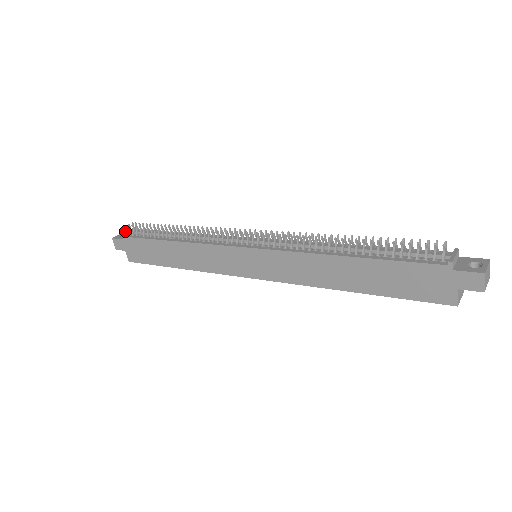
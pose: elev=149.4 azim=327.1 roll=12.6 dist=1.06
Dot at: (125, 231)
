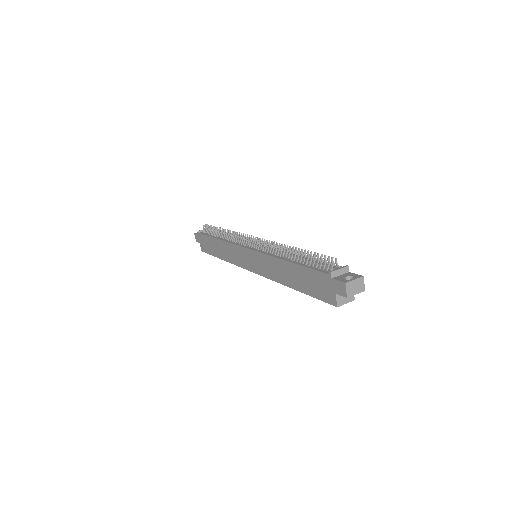
Dot at: occluded
